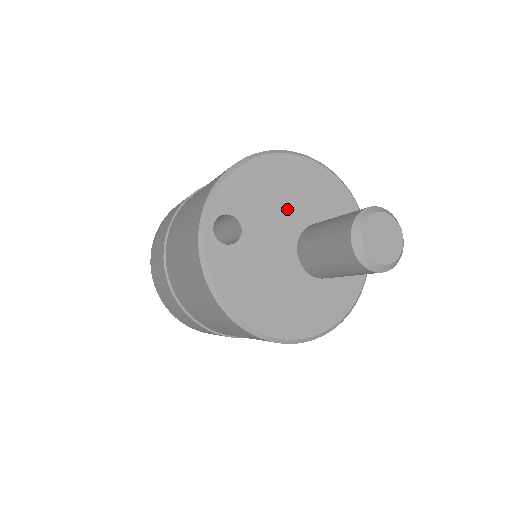
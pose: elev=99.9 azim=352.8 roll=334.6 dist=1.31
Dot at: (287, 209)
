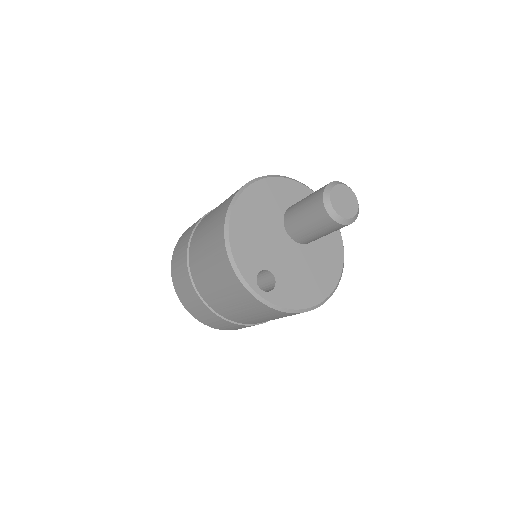
Dot at: (268, 231)
